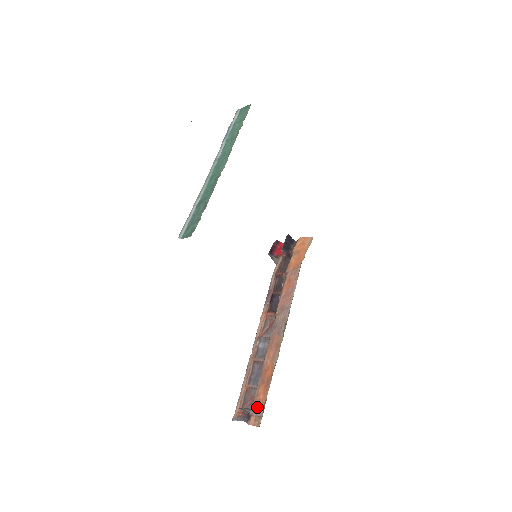
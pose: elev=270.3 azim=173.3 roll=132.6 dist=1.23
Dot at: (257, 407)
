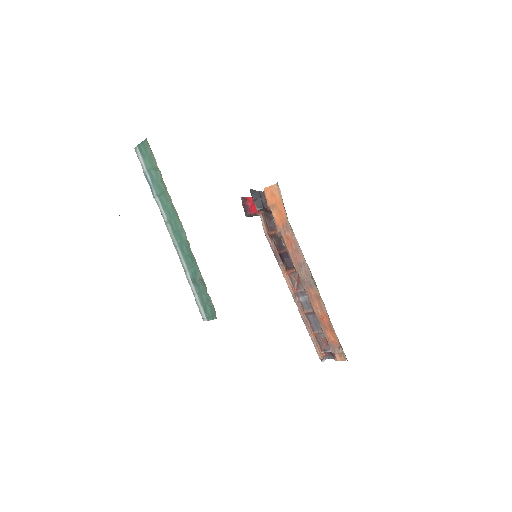
Dot at: (334, 347)
